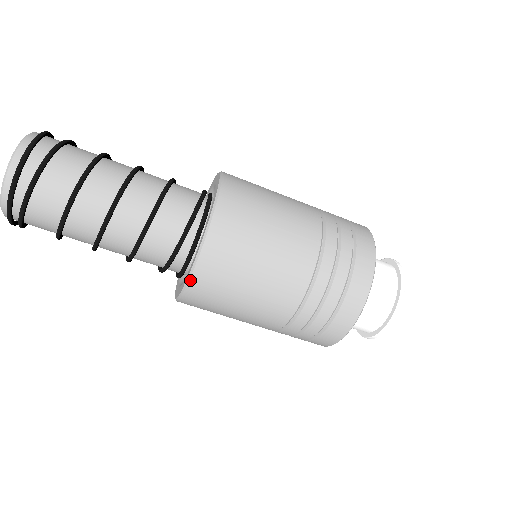
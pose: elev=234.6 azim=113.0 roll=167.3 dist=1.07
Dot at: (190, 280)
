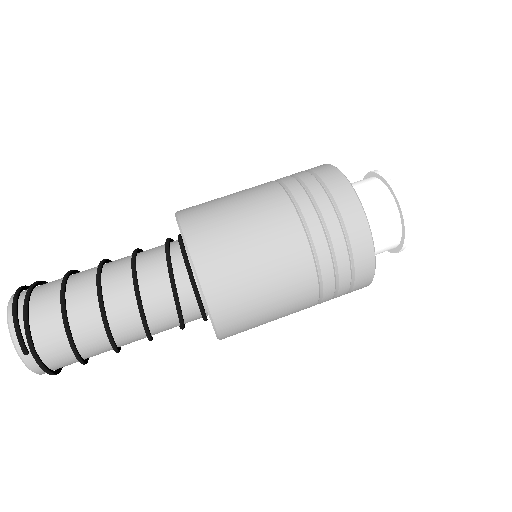
Dot at: (180, 223)
